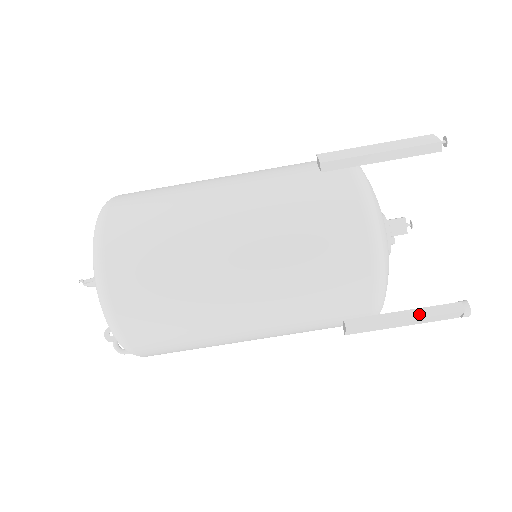
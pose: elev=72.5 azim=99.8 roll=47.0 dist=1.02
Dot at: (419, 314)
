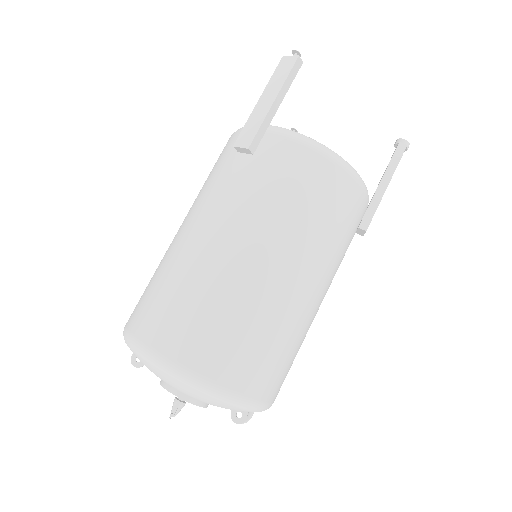
Dot at: (389, 175)
